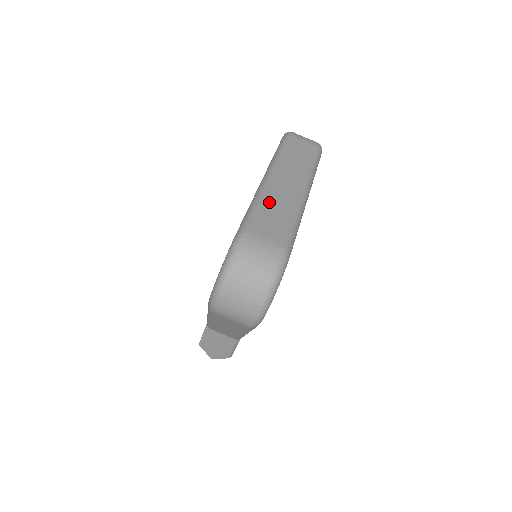
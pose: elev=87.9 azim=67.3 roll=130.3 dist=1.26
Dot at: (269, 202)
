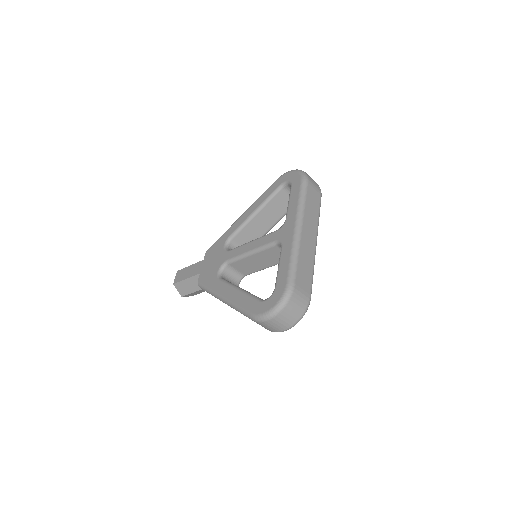
Dot at: (302, 257)
